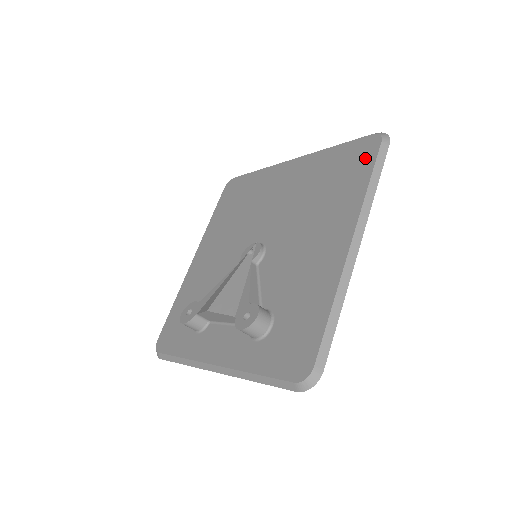
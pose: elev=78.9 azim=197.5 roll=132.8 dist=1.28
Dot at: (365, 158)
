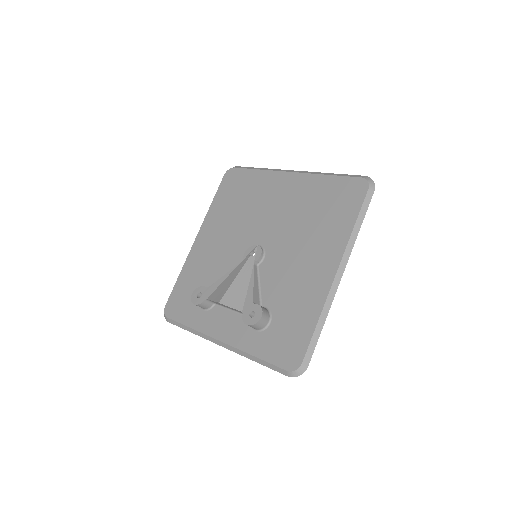
Dot at: (354, 199)
